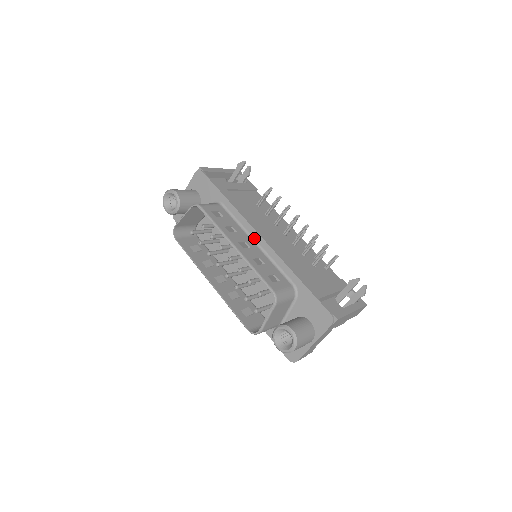
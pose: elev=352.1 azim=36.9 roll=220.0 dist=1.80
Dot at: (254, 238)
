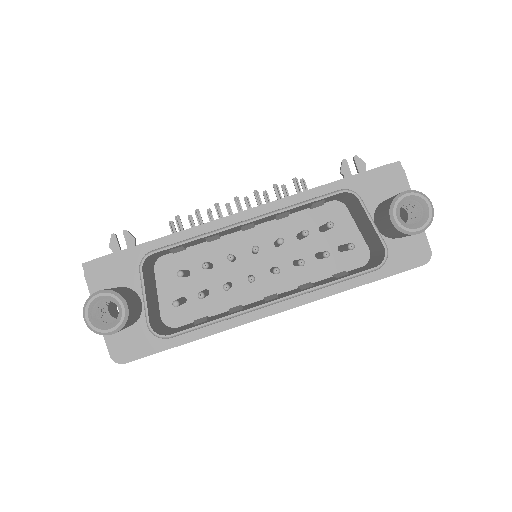
Dot at: occluded
